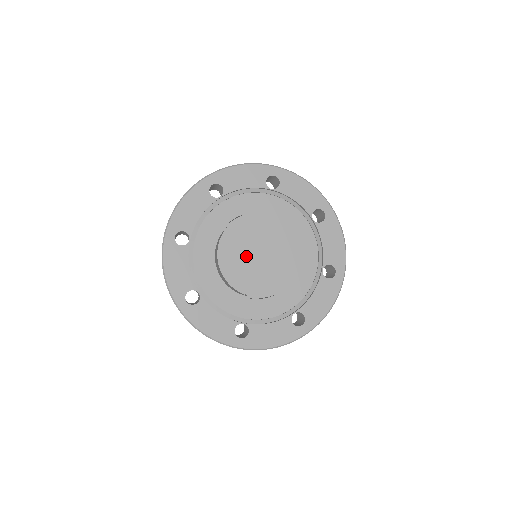
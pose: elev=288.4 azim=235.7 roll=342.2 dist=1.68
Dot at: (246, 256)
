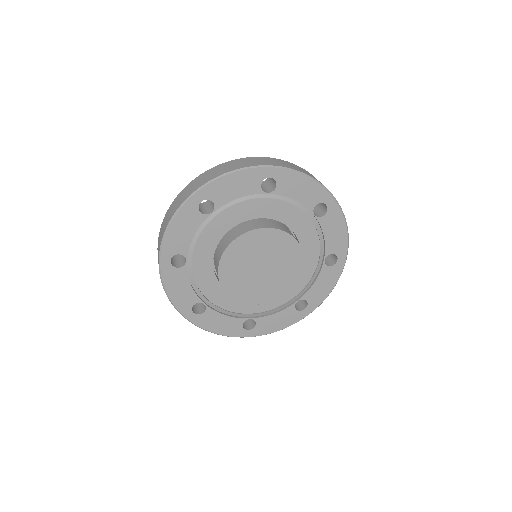
Dot at: (254, 280)
